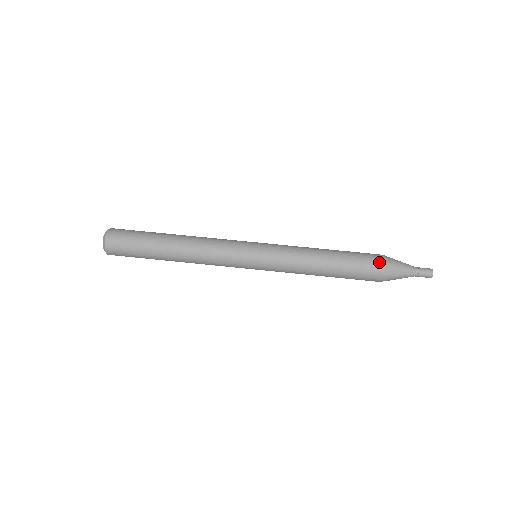
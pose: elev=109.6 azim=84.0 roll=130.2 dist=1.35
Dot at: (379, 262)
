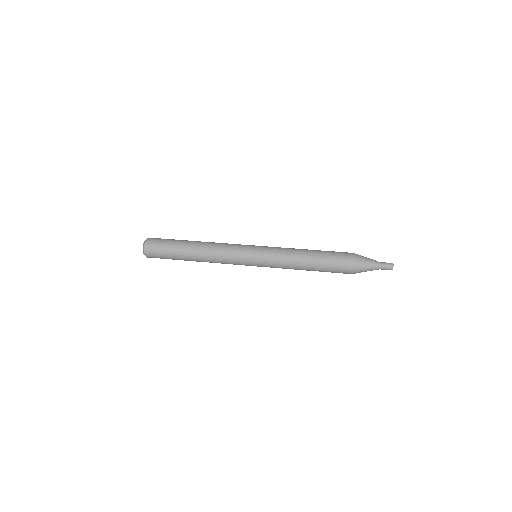
Dot at: (349, 253)
